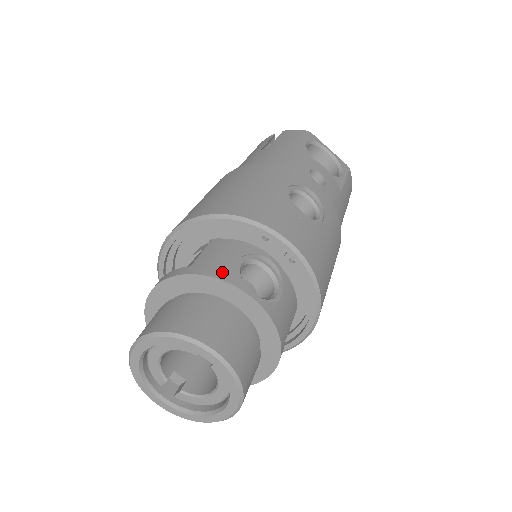
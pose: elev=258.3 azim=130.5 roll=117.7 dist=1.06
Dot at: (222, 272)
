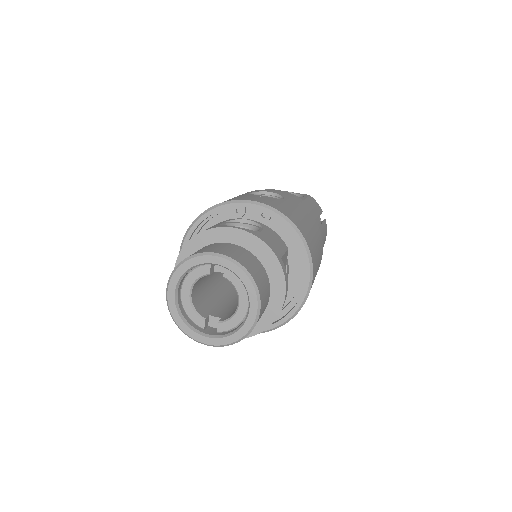
Dot at: (210, 228)
